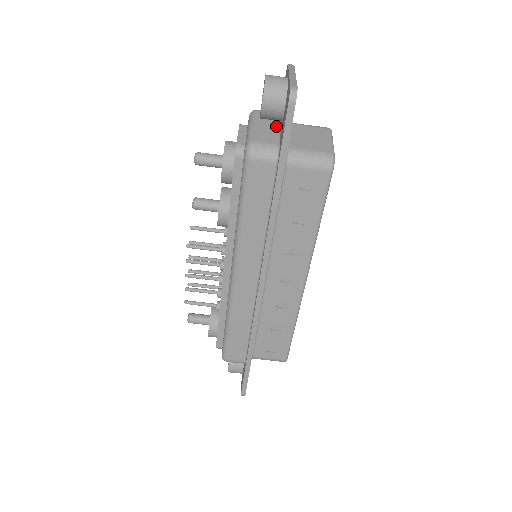
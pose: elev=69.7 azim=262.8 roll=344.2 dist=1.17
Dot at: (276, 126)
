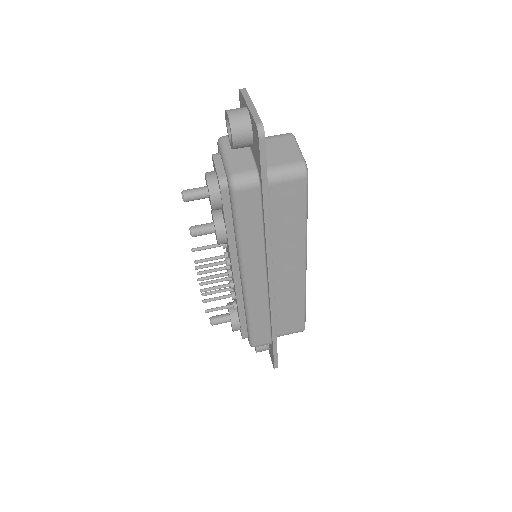
Dot at: (247, 150)
